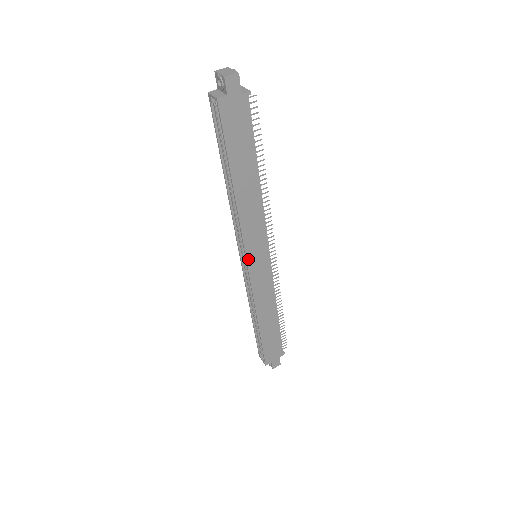
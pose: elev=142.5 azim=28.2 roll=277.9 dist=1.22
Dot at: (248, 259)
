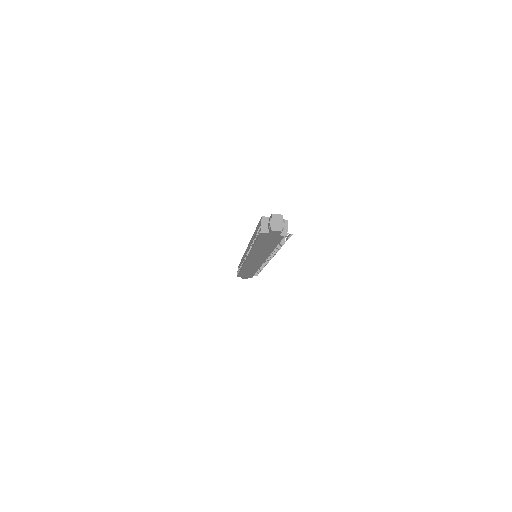
Dot at: (248, 259)
